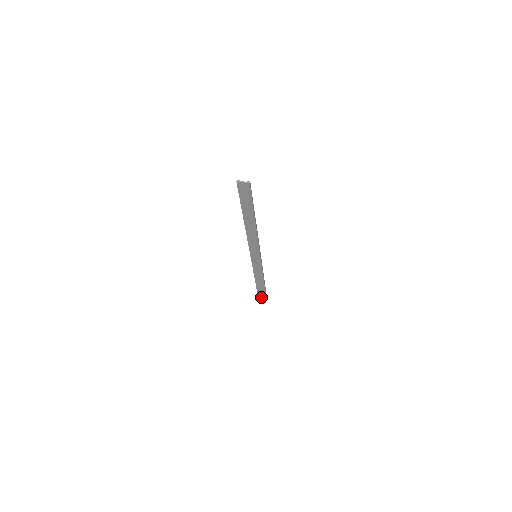
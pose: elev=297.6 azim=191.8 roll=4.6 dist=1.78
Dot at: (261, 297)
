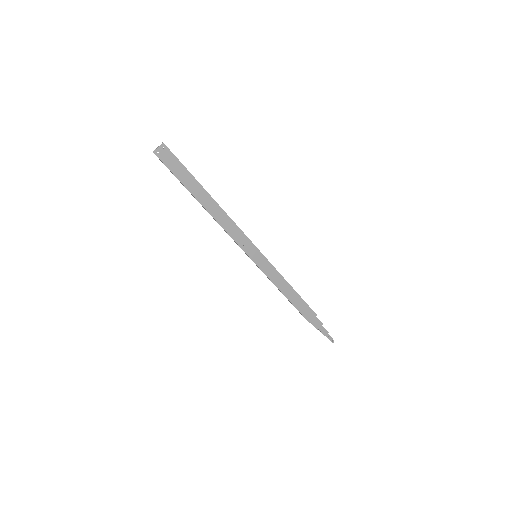
Dot at: (320, 331)
